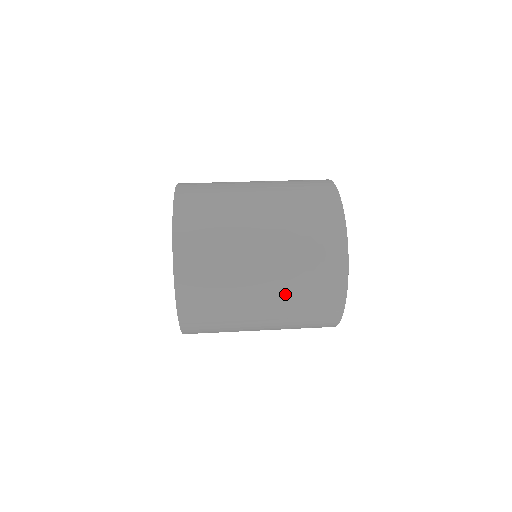
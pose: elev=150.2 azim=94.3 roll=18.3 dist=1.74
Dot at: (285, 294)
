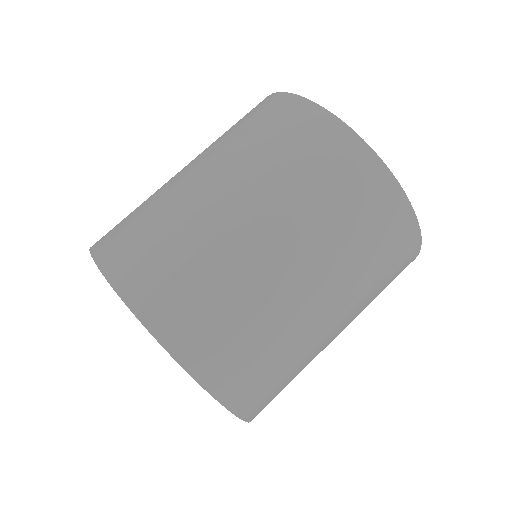
Dot at: occluded
